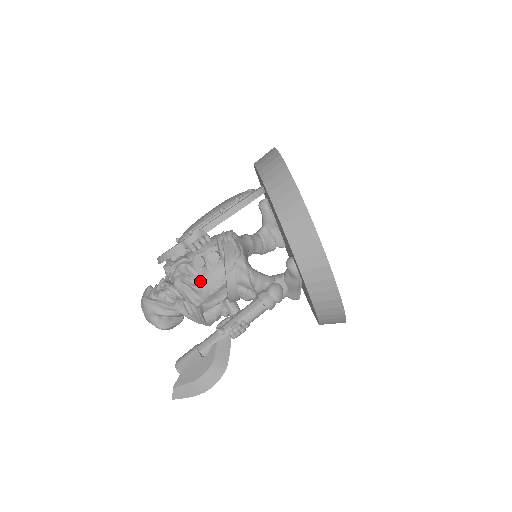
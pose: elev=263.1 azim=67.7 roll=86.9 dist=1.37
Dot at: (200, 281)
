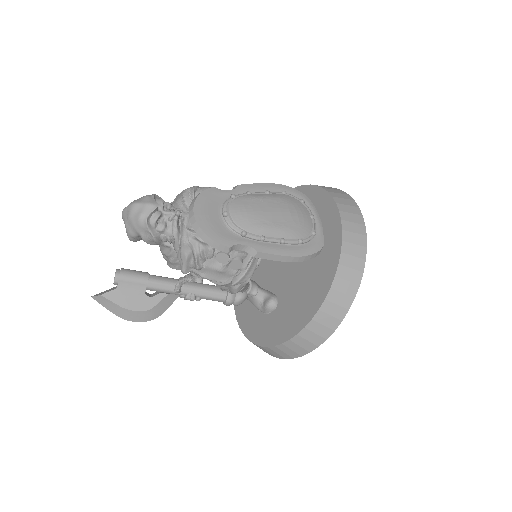
Dot at: (207, 266)
